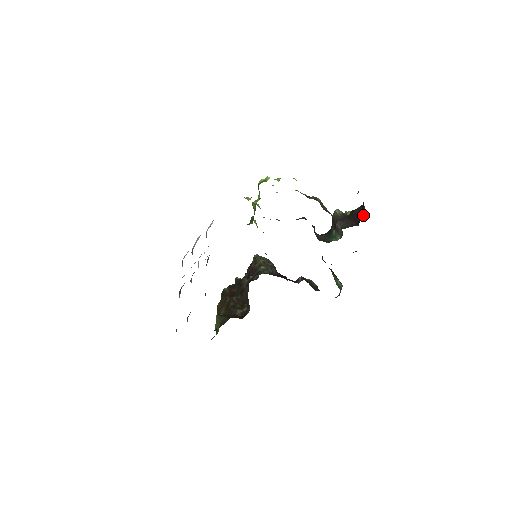
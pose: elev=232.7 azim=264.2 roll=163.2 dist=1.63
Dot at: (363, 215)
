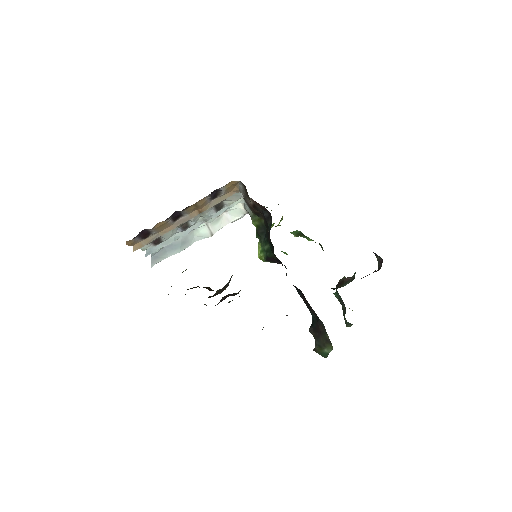
Dot at: (379, 269)
